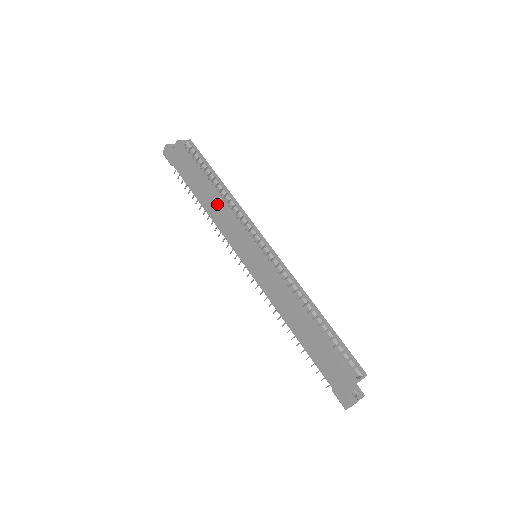
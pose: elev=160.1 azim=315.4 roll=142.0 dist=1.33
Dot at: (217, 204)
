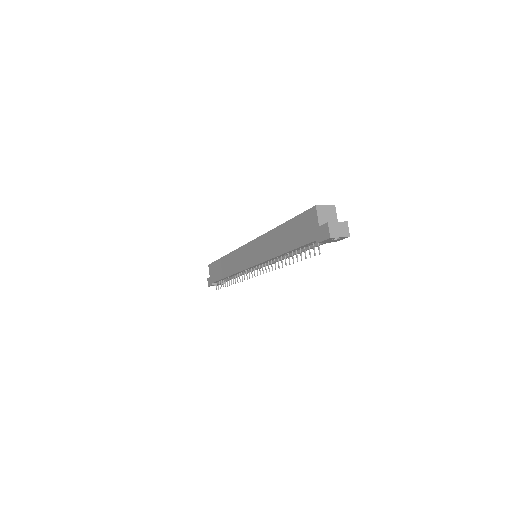
Dot at: (228, 260)
